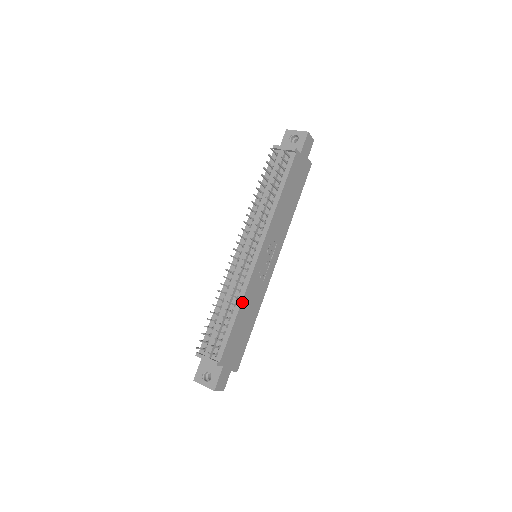
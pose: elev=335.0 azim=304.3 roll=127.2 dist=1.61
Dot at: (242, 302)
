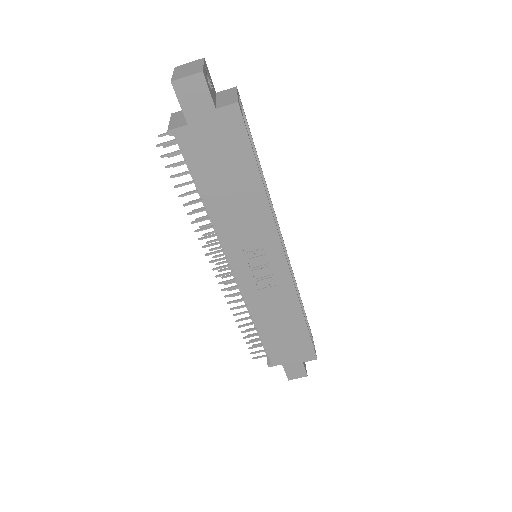
Dot at: (254, 318)
